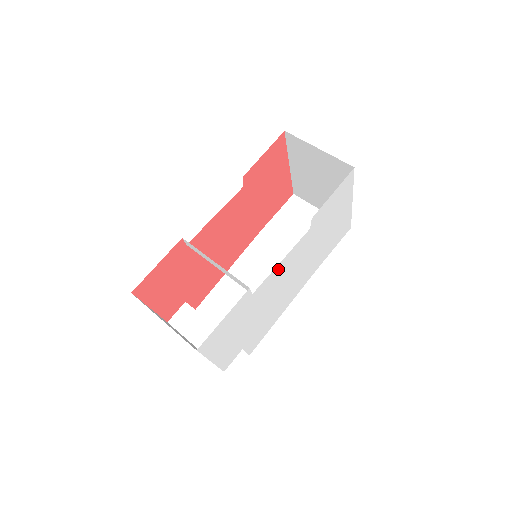
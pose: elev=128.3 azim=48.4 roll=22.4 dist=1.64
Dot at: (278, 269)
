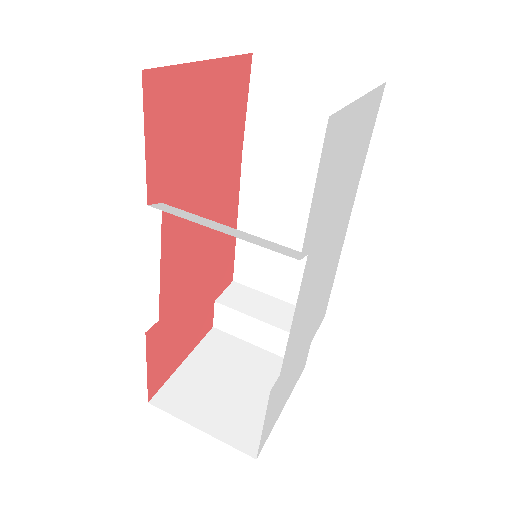
Dot at: (295, 321)
